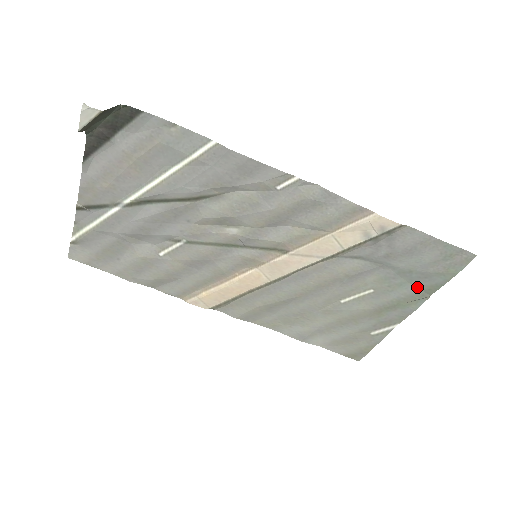
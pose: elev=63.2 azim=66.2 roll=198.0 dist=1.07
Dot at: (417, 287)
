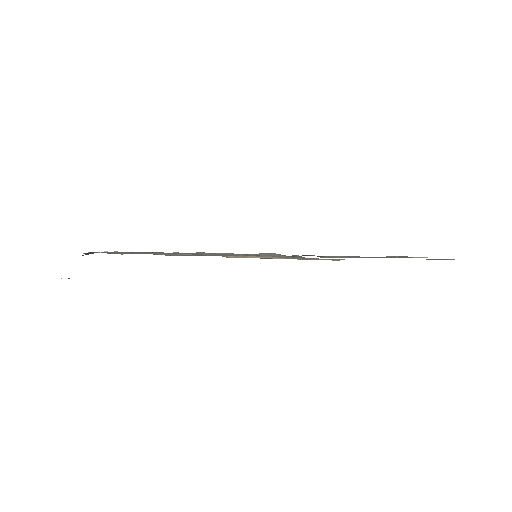
Dot at: occluded
